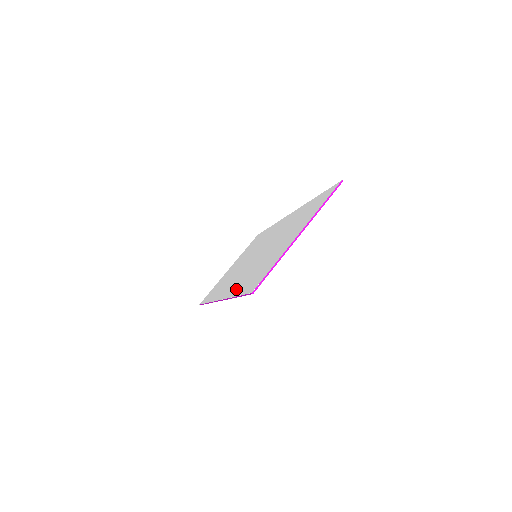
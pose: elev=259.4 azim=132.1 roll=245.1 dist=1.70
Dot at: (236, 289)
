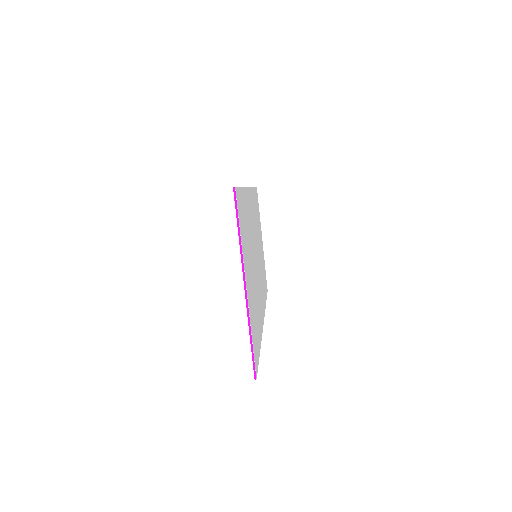
Dot at: occluded
